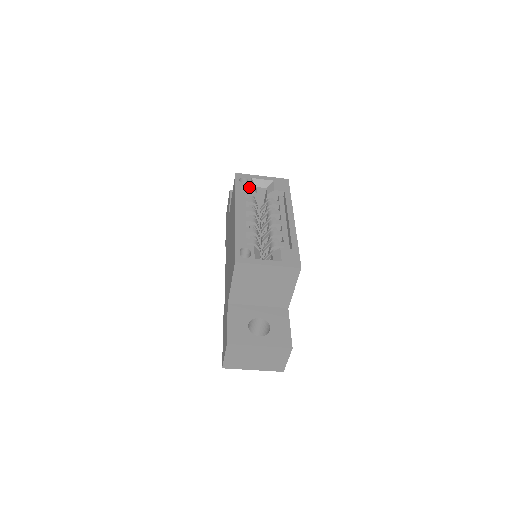
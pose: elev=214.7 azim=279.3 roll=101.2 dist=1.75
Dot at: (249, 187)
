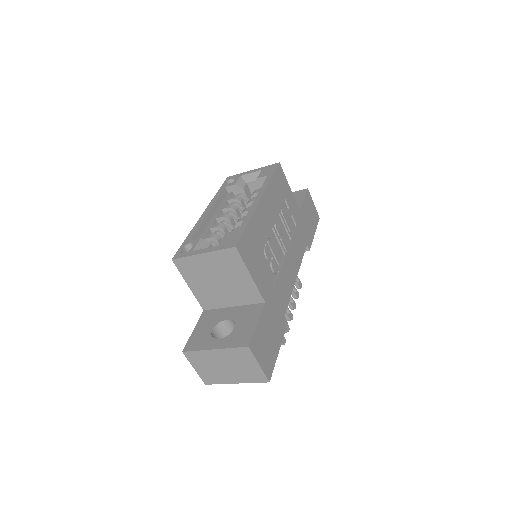
Dot at: (232, 185)
